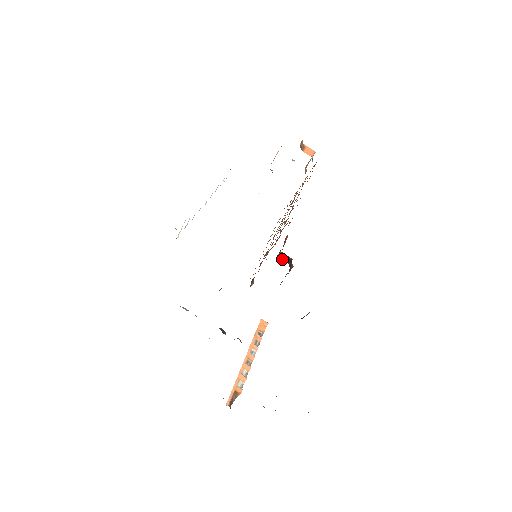
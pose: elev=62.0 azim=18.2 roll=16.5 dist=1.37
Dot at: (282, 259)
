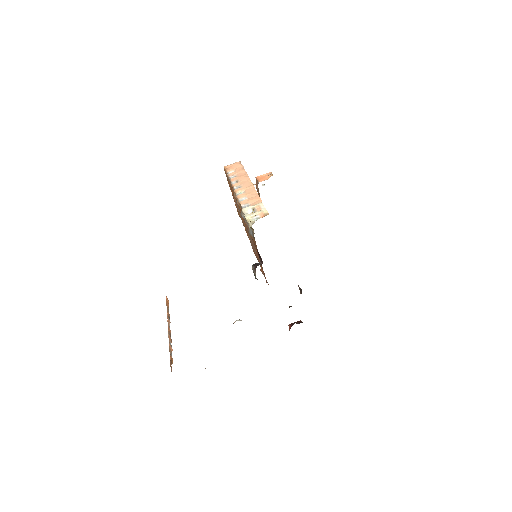
Dot at: occluded
